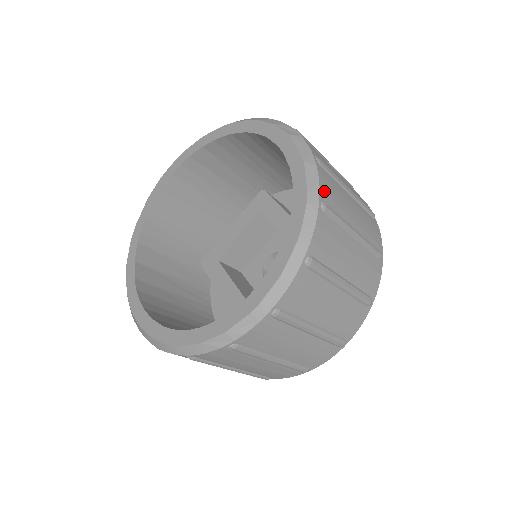
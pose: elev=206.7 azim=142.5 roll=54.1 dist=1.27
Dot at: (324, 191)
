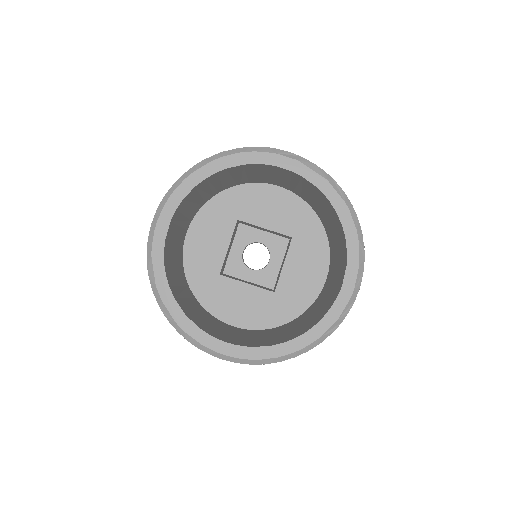
Dot at: occluded
